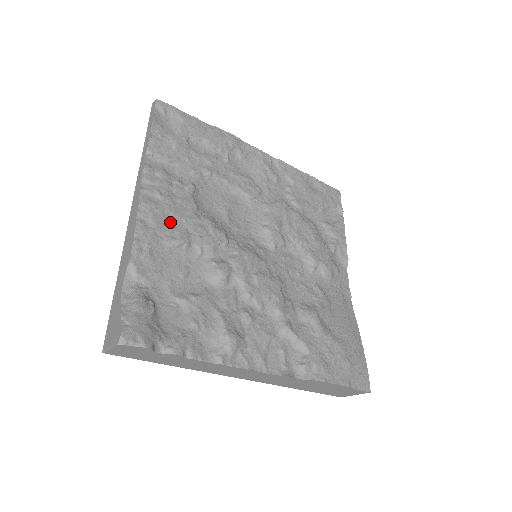
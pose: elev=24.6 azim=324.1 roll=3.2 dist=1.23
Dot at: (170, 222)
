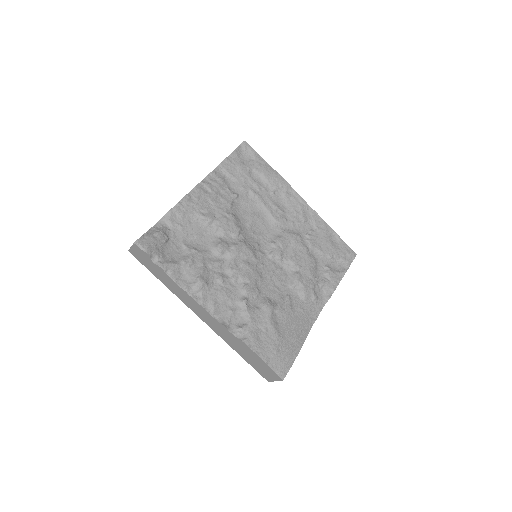
Dot at: (207, 205)
